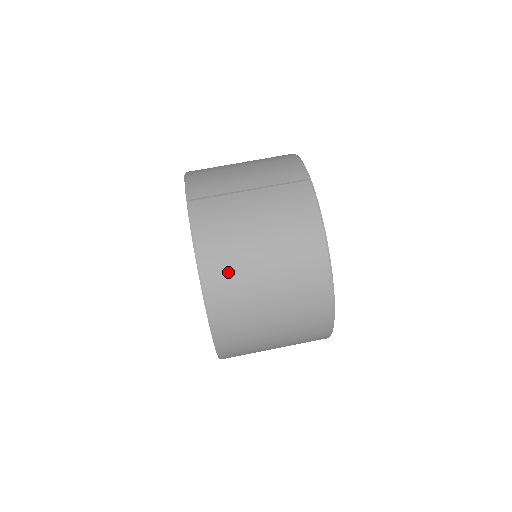
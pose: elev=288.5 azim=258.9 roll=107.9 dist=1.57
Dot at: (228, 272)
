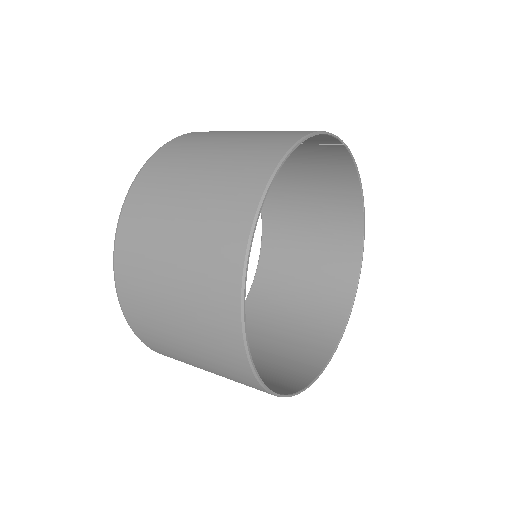
Dot at: (196, 139)
